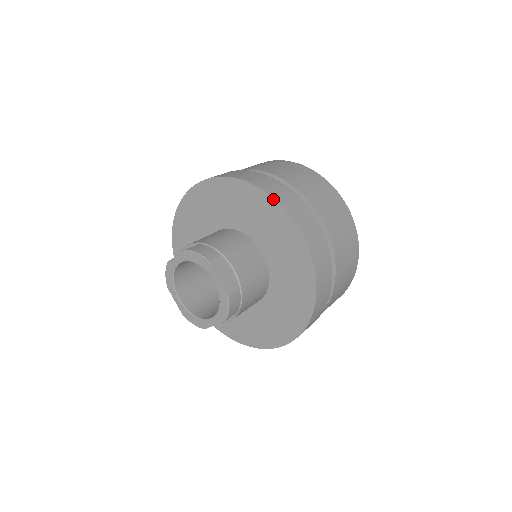
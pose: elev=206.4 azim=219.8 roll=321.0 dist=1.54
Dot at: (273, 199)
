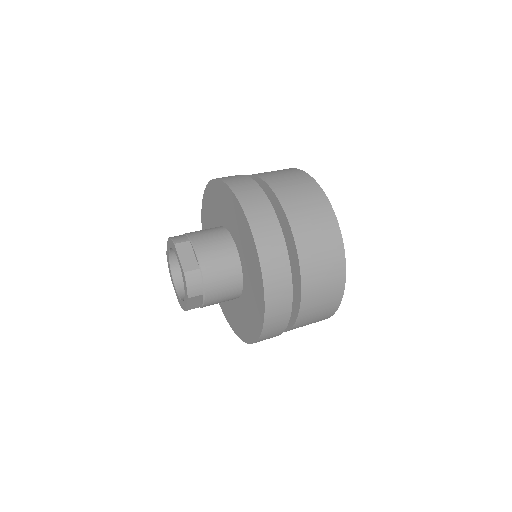
Dot at: (230, 189)
